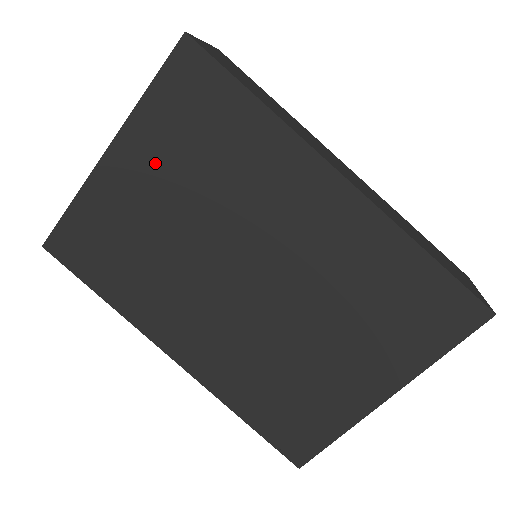
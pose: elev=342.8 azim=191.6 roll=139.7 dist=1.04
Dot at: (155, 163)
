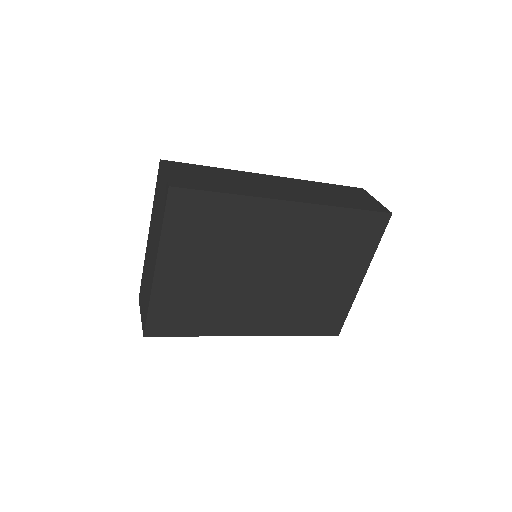
Dot at: (188, 257)
